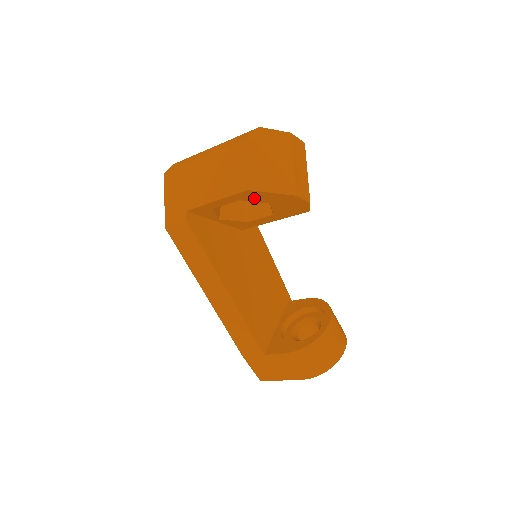
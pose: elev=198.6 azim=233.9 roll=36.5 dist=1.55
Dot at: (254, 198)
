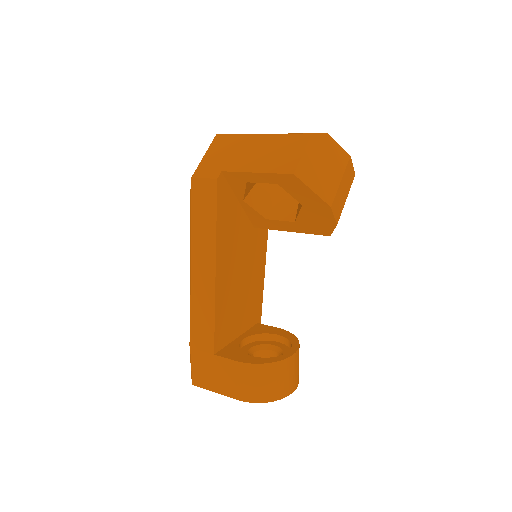
Dot at: (292, 189)
